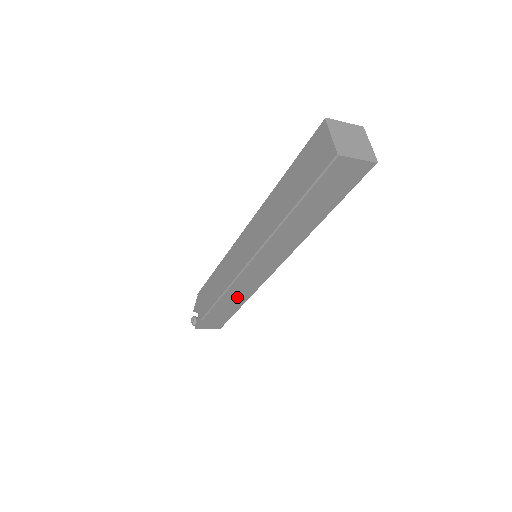
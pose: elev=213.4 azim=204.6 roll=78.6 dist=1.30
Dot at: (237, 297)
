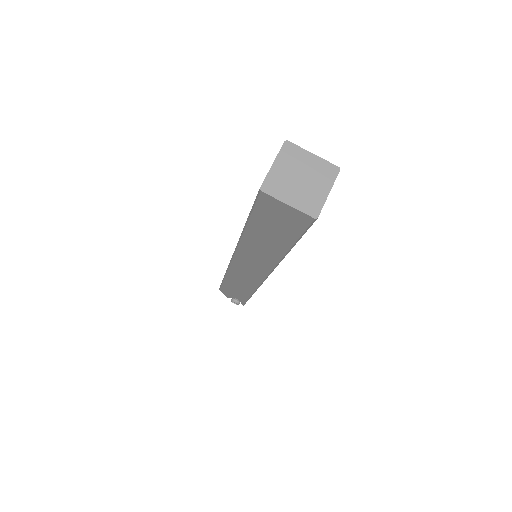
Dot at: occluded
